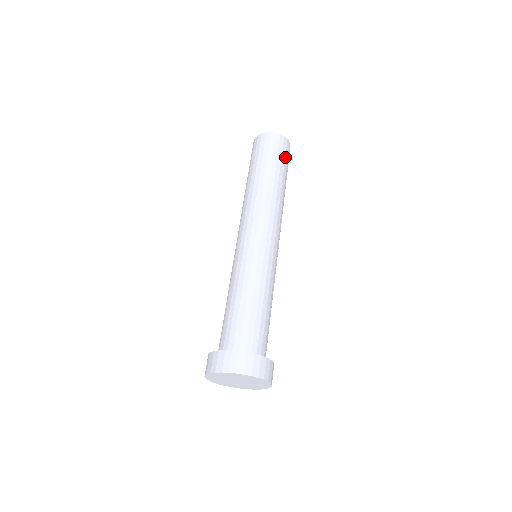
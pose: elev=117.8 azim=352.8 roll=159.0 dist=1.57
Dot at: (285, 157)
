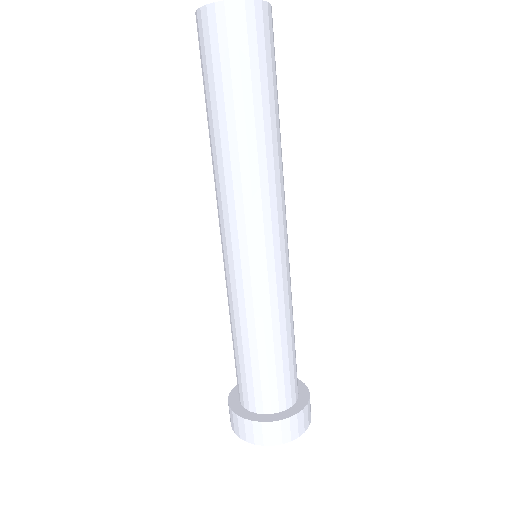
Dot at: (249, 53)
